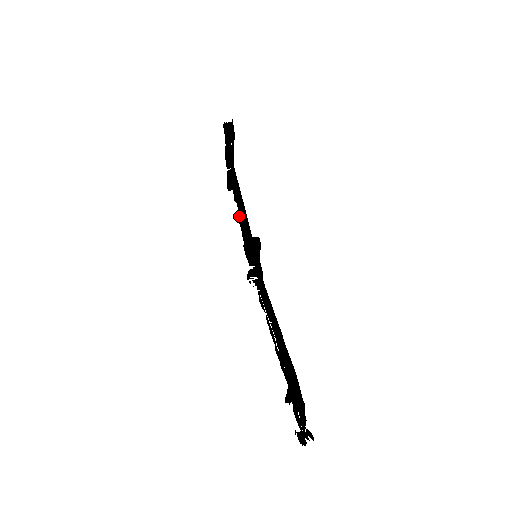
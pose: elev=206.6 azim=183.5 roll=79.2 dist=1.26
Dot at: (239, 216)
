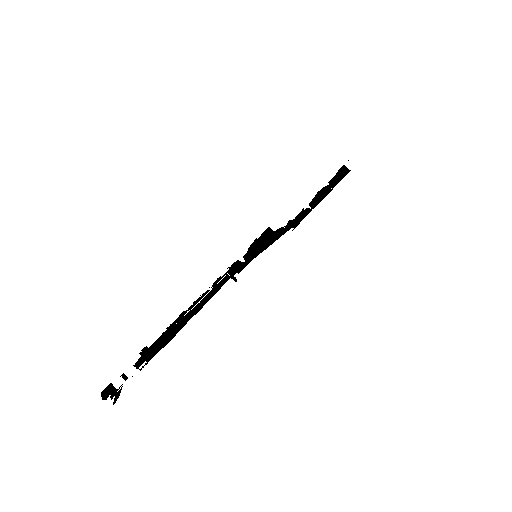
Dot at: (278, 230)
